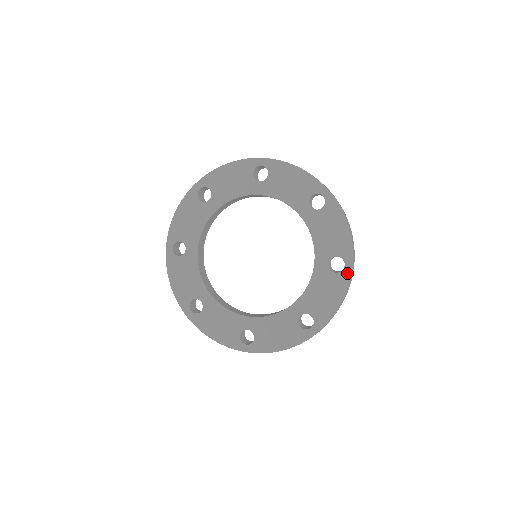
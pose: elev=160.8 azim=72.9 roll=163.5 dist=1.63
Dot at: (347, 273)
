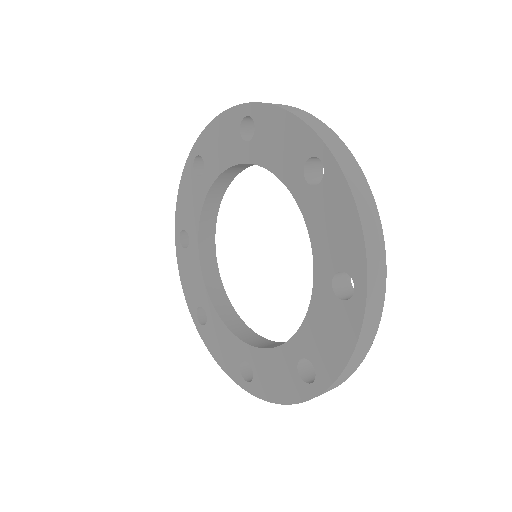
Dot at: (309, 391)
